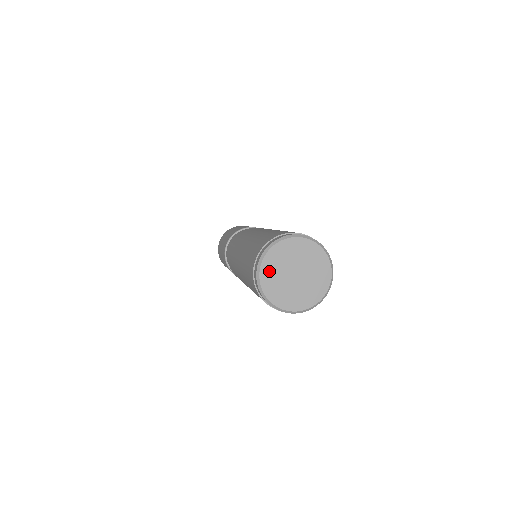
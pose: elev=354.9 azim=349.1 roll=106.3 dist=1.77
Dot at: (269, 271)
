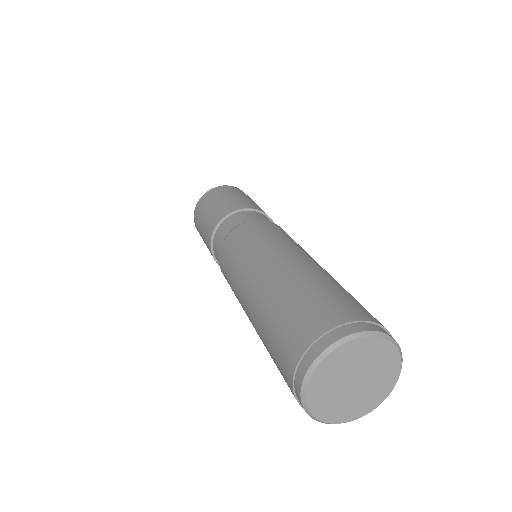
Dot at: (323, 377)
